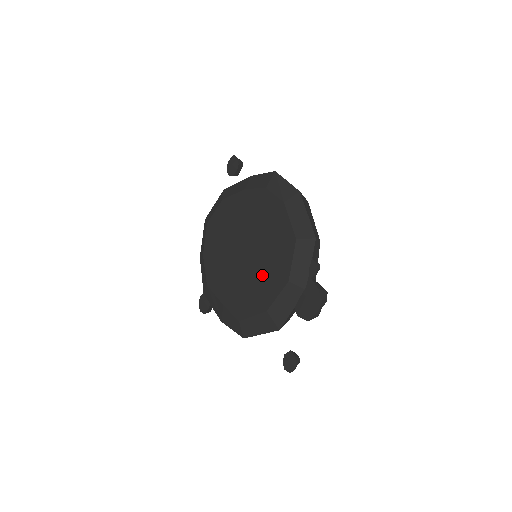
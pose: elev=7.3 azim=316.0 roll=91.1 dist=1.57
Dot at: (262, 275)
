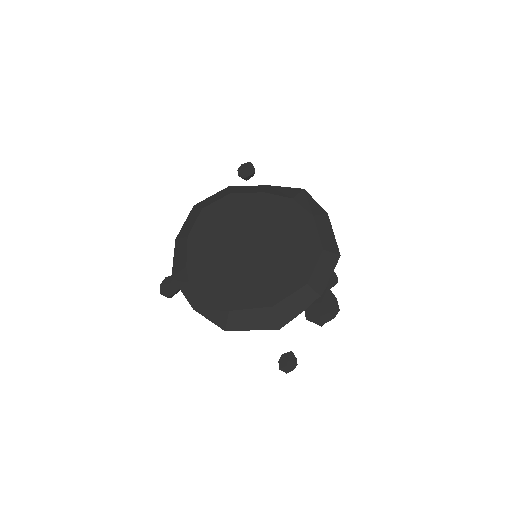
Dot at: (273, 272)
